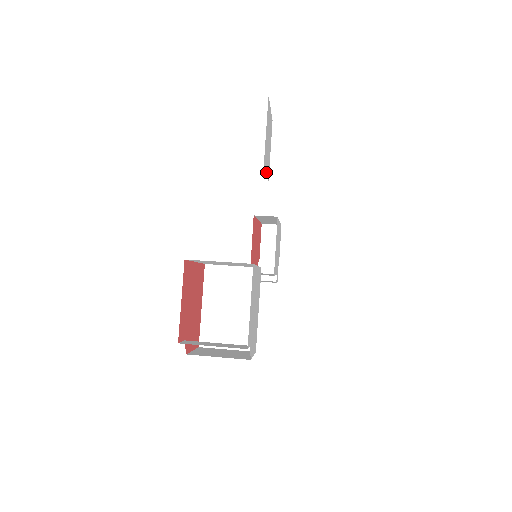
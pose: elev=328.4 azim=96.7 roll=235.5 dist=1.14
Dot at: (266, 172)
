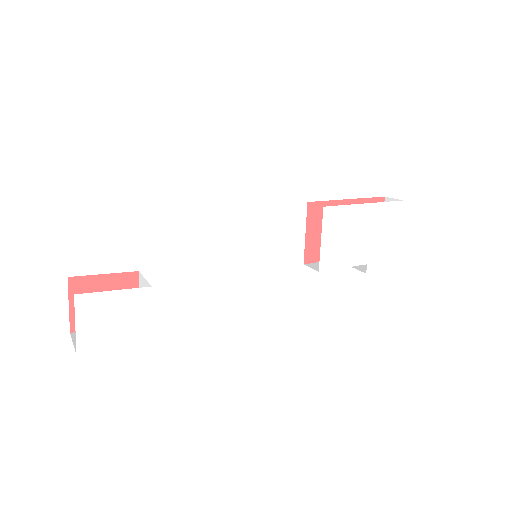
Dot at: (137, 203)
